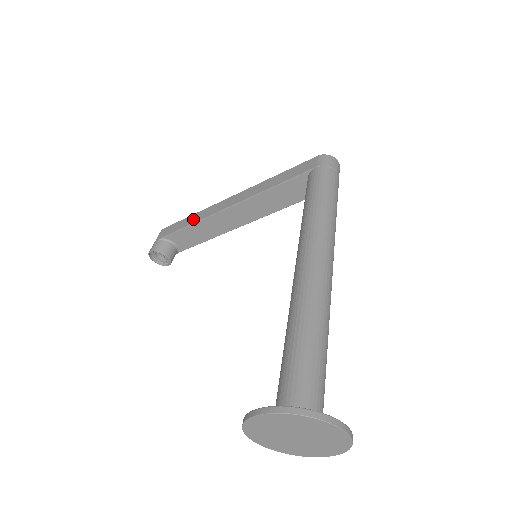
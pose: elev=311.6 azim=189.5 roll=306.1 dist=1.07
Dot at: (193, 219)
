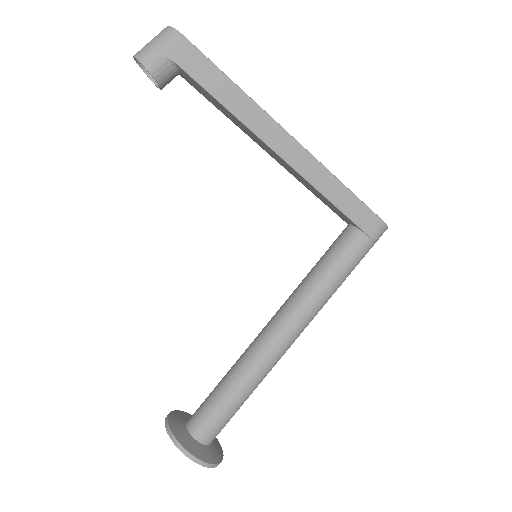
Dot at: (234, 101)
